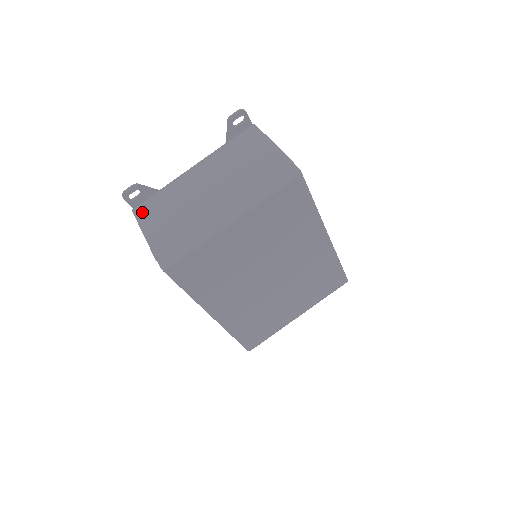
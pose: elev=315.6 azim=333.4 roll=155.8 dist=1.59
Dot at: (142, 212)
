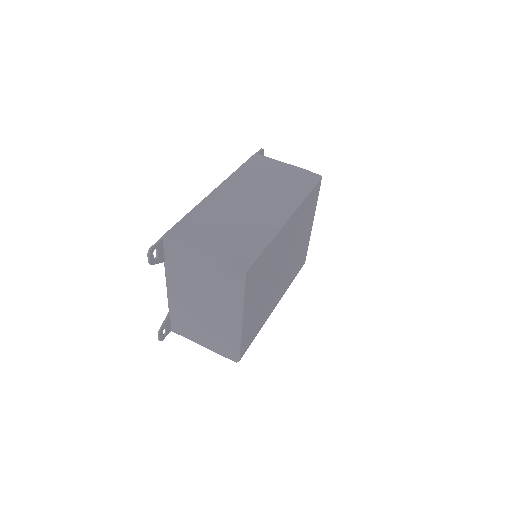
Dot at: (179, 332)
